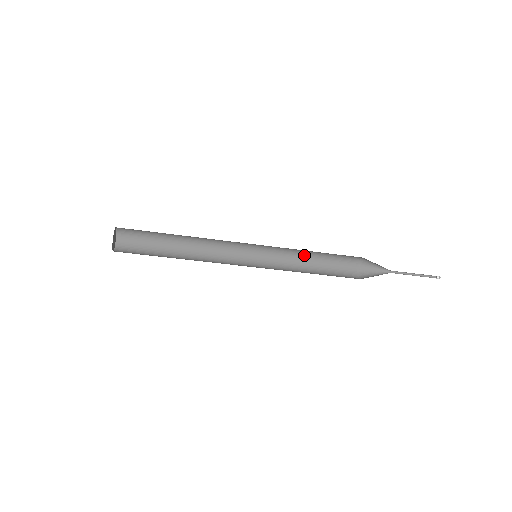
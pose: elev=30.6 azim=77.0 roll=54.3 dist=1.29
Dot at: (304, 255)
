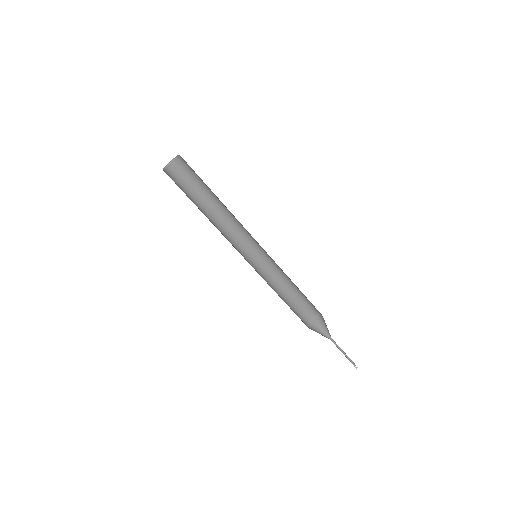
Dot at: (276, 292)
